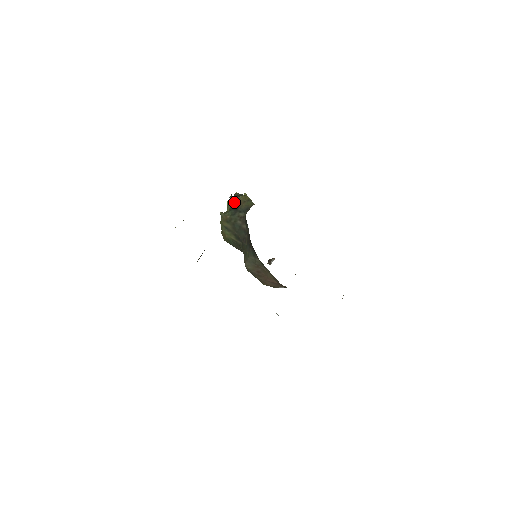
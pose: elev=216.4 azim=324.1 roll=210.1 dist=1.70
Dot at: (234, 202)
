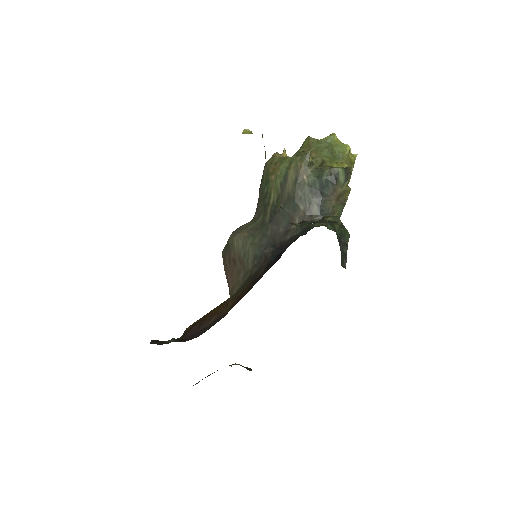
Dot at: (334, 178)
